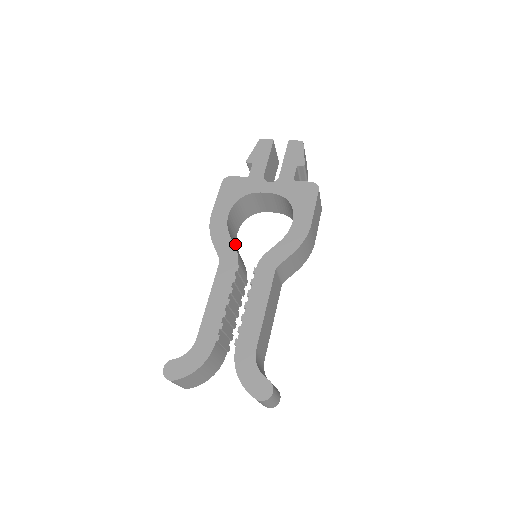
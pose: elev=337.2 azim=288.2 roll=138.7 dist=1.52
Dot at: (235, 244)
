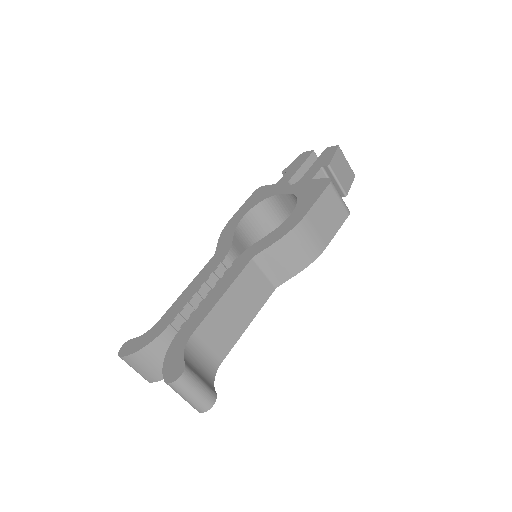
Dot at: occluded
